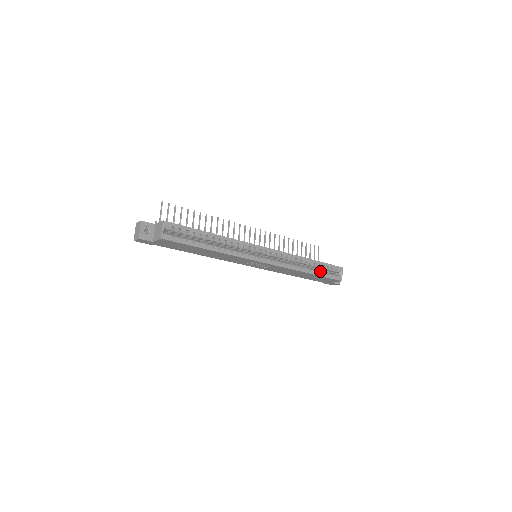
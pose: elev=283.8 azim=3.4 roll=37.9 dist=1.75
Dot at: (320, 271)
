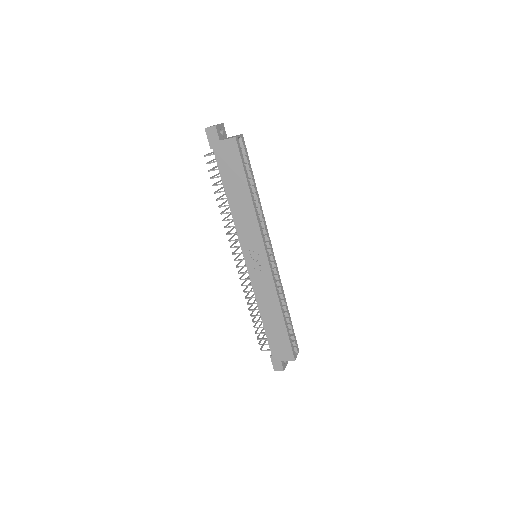
Dot at: (288, 327)
